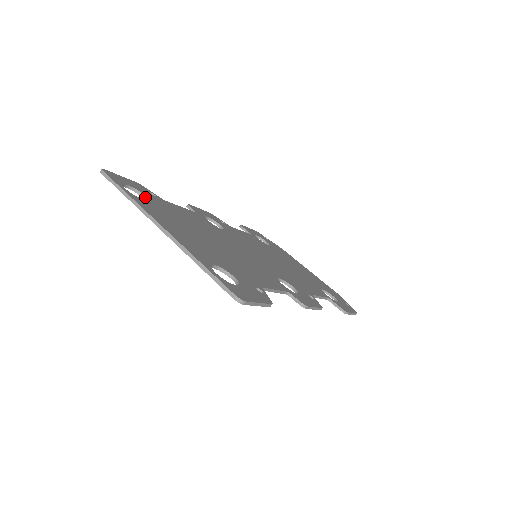
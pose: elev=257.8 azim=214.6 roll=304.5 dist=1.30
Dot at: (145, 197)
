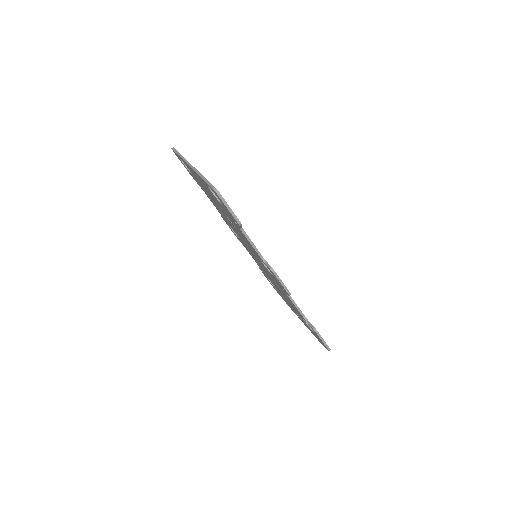
Dot at: occluded
